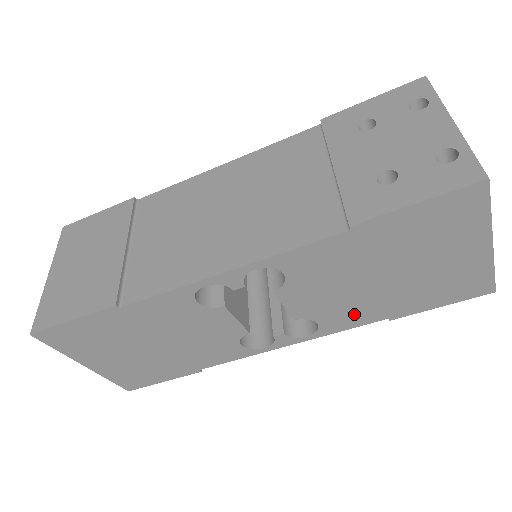
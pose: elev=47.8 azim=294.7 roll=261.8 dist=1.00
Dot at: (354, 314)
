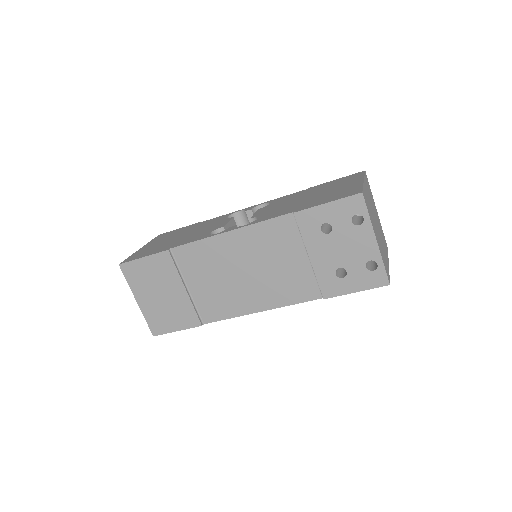
Dot at: occluded
